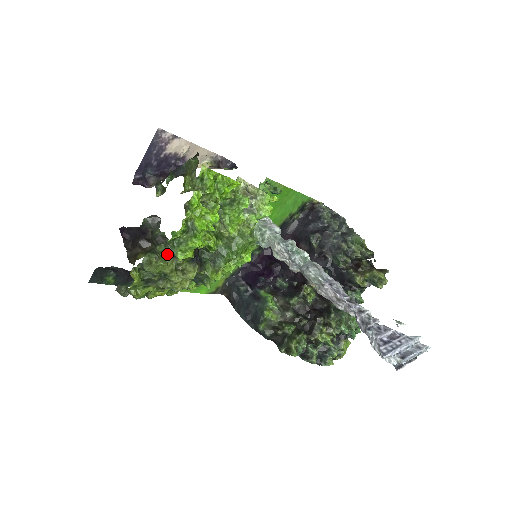
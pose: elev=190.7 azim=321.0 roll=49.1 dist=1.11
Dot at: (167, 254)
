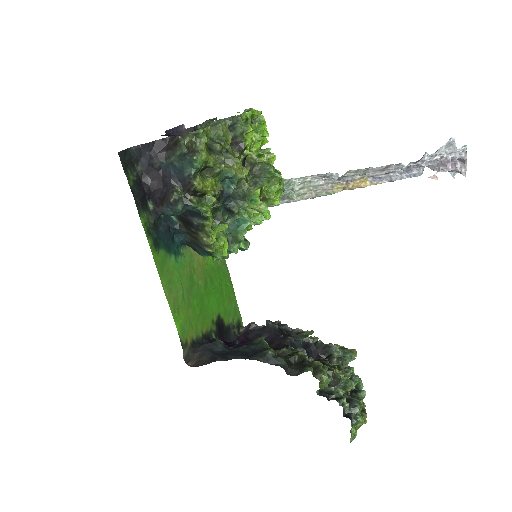
Dot at: occluded
